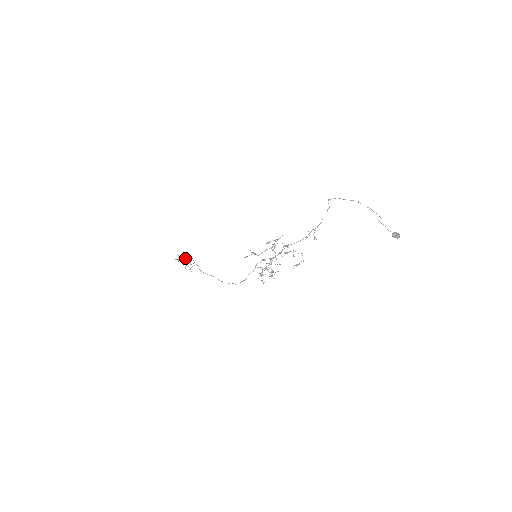
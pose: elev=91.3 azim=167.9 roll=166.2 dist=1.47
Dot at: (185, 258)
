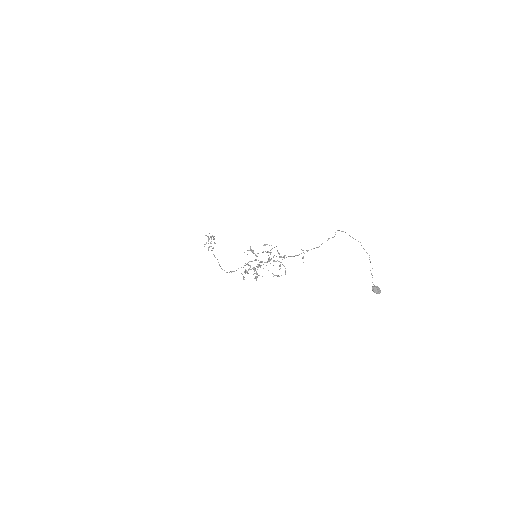
Dot at: occluded
